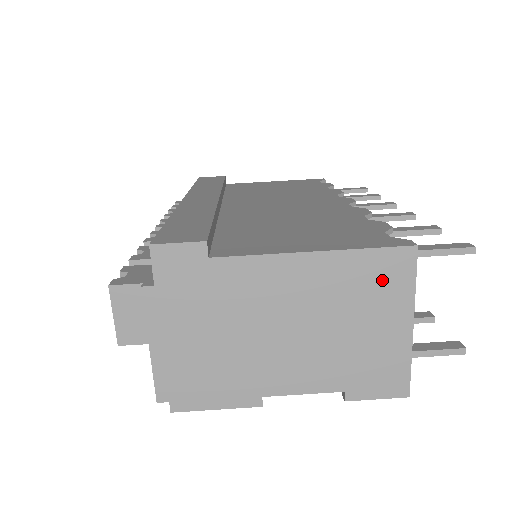
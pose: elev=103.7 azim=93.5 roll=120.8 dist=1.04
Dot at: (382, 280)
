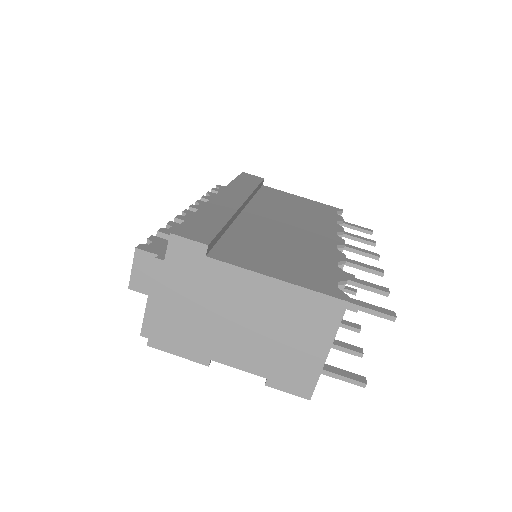
Dot at: (317, 315)
